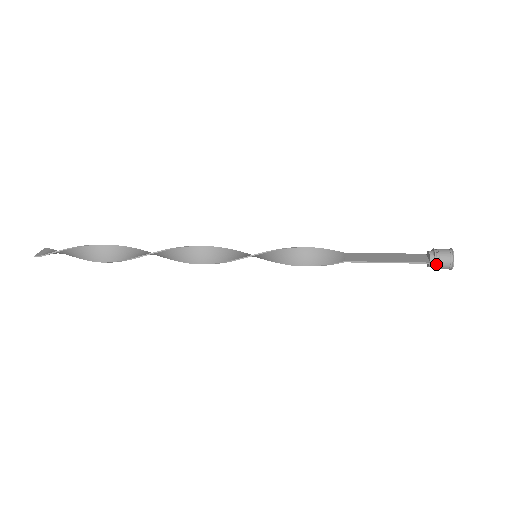
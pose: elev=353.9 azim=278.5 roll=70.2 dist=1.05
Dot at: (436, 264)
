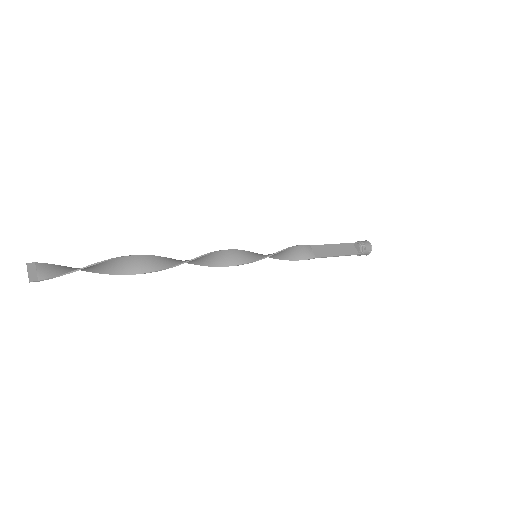
Dot at: occluded
